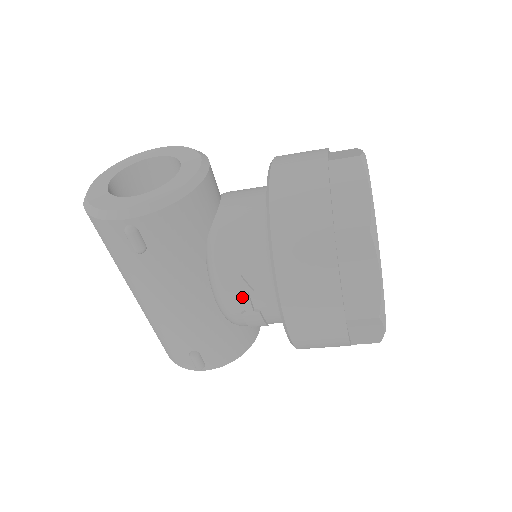
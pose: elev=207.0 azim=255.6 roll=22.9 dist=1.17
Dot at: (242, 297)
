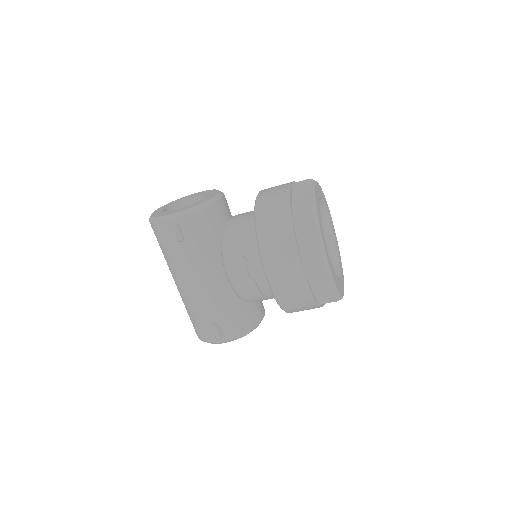
Dot at: (242, 268)
